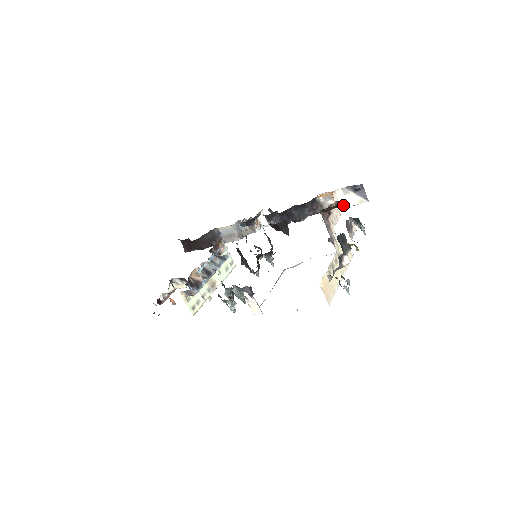
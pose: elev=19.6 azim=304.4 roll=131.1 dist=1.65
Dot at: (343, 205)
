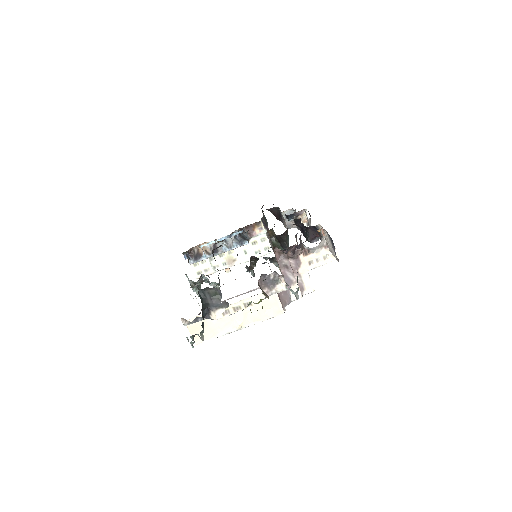
Dot at: (331, 249)
